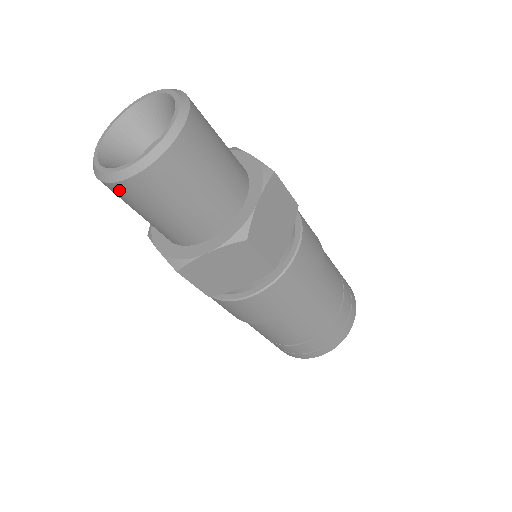
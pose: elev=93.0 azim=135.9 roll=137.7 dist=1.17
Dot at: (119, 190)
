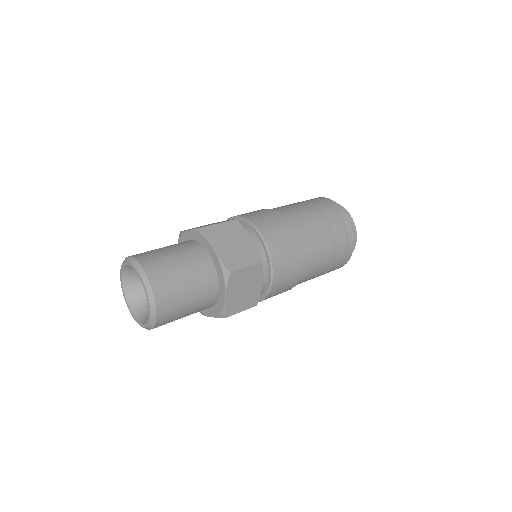
Dot at: (161, 324)
